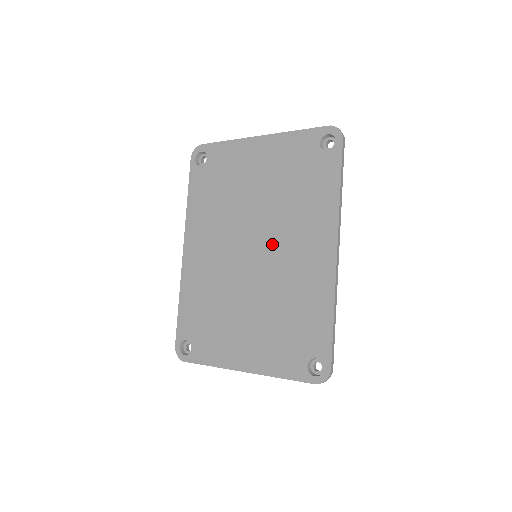
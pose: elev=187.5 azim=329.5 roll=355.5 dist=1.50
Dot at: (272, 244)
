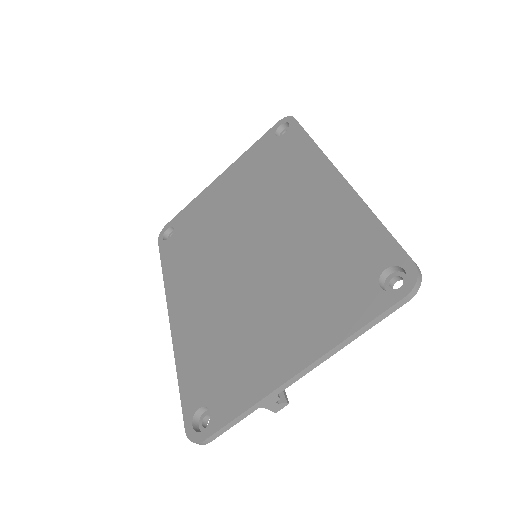
Dot at: (267, 225)
